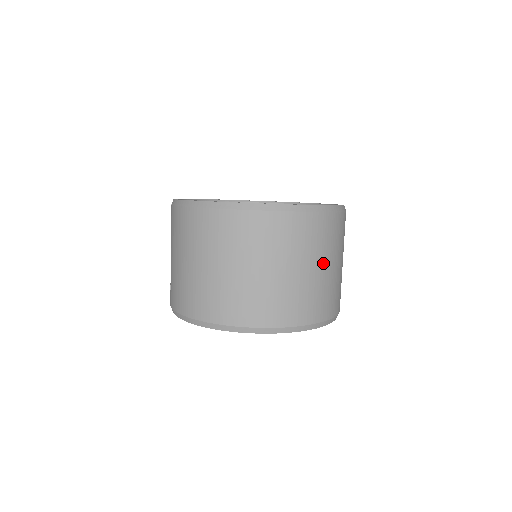
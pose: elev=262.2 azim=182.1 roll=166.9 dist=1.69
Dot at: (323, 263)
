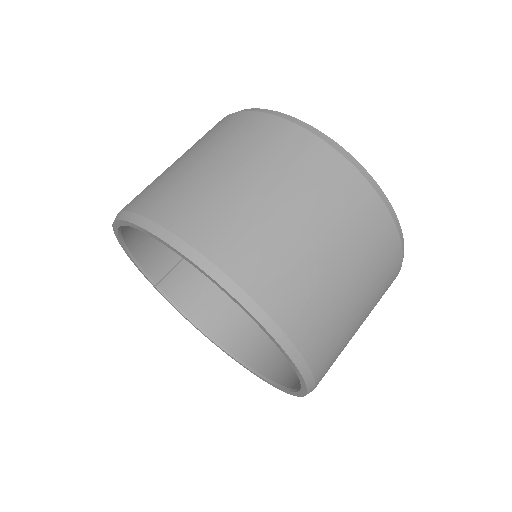
Dot at: (244, 170)
